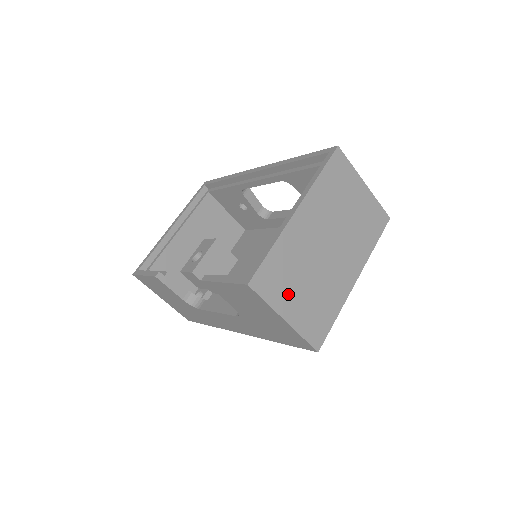
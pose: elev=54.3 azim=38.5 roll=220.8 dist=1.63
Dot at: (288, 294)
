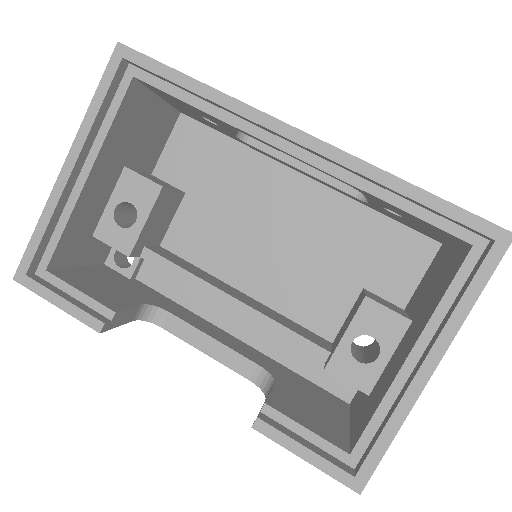
Dot at: occluded
